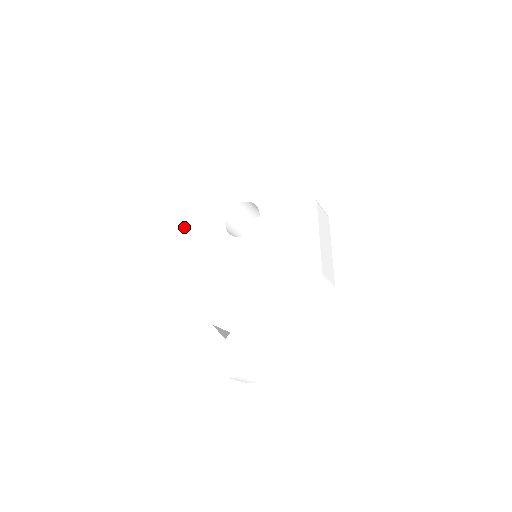
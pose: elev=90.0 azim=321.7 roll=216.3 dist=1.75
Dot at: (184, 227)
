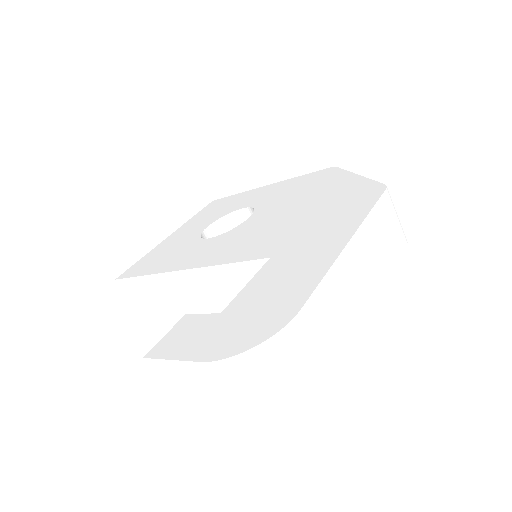
Dot at: (131, 268)
